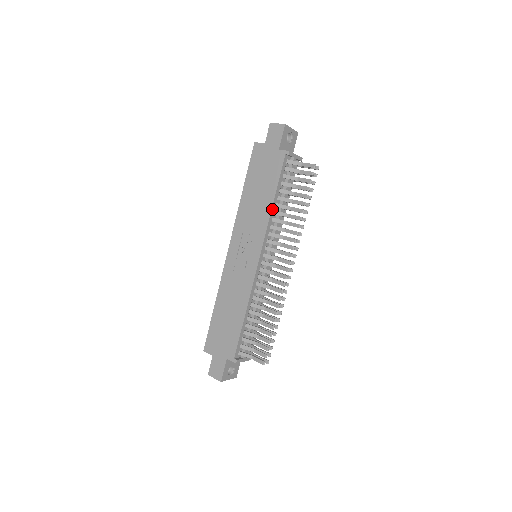
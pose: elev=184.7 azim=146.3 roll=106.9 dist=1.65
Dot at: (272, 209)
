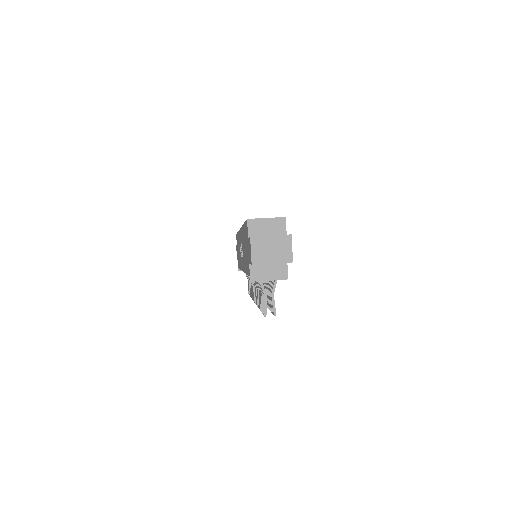
Dot at: occluded
